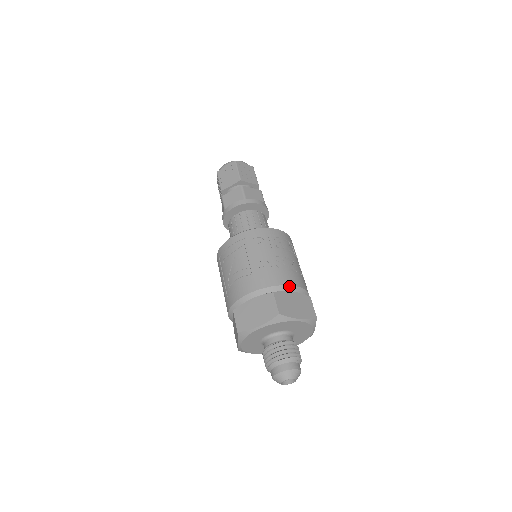
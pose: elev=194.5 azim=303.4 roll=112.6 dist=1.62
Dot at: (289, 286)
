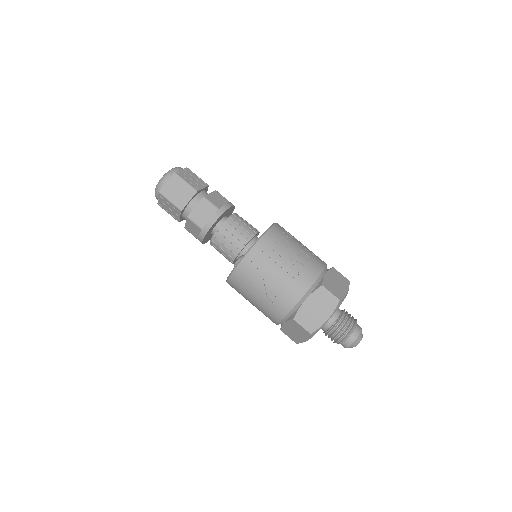
Dot at: (323, 271)
